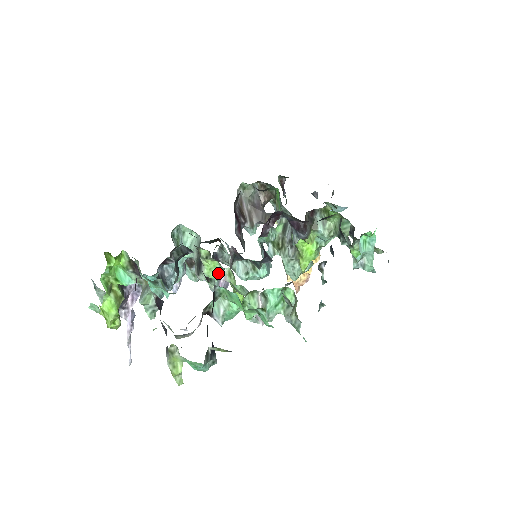
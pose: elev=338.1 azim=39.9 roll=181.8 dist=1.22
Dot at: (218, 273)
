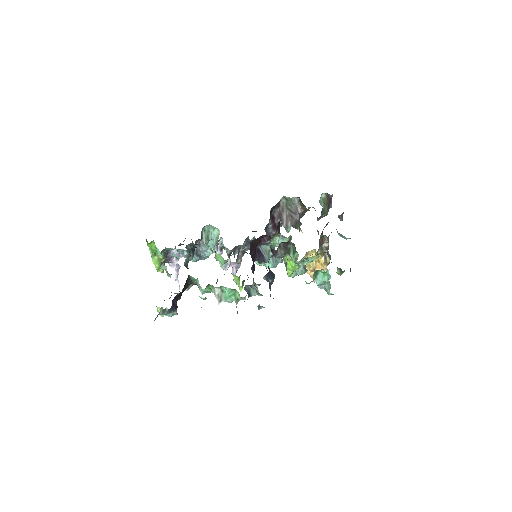
Dot at: (222, 261)
